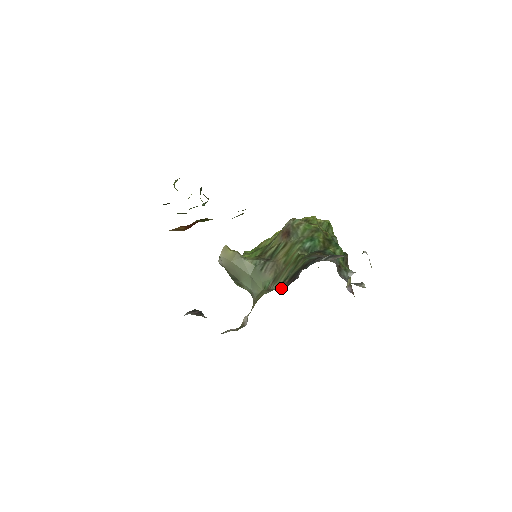
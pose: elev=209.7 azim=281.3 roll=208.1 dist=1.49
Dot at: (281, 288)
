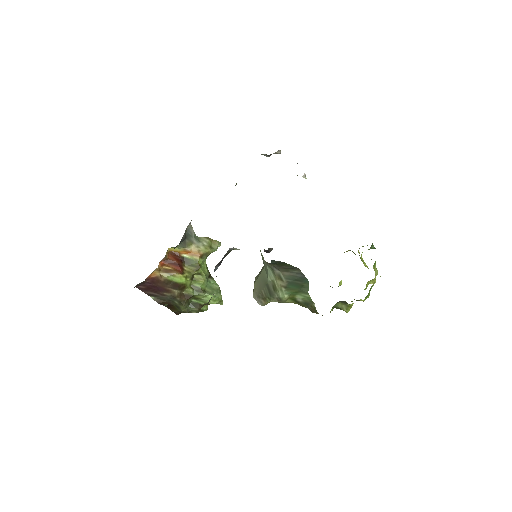
Dot at: occluded
